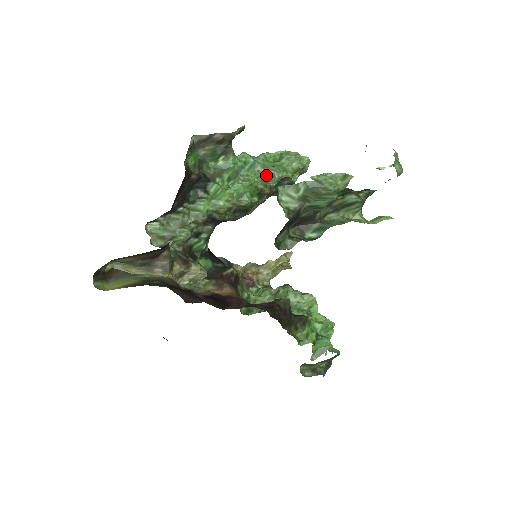
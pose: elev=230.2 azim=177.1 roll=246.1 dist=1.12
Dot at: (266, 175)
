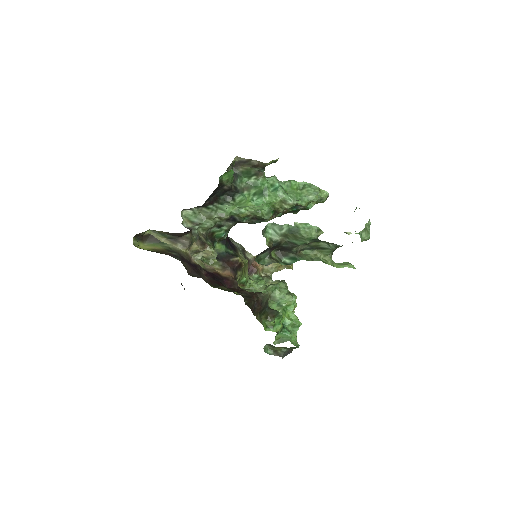
Dot at: (266, 210)
